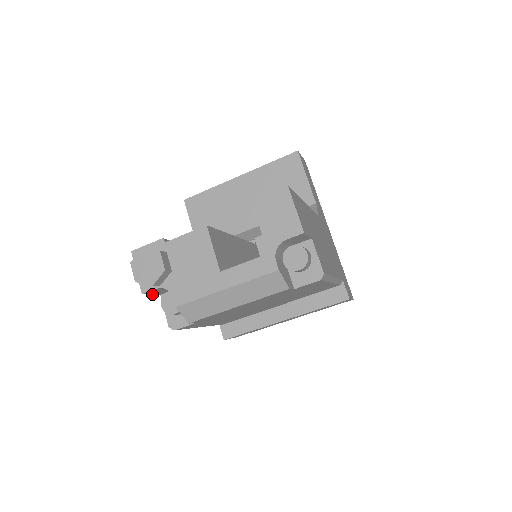
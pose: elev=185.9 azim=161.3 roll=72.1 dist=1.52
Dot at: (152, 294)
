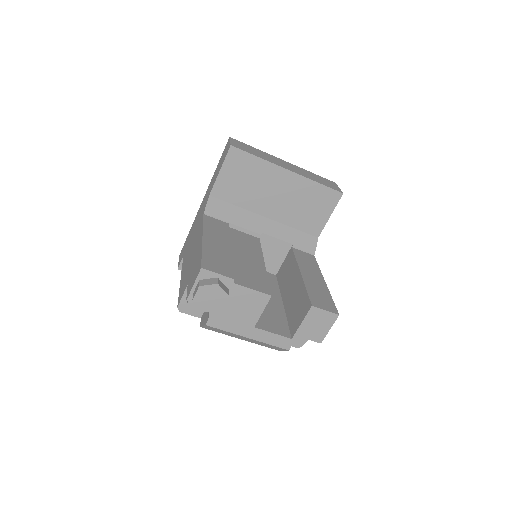
Dot at: (187, 291)
